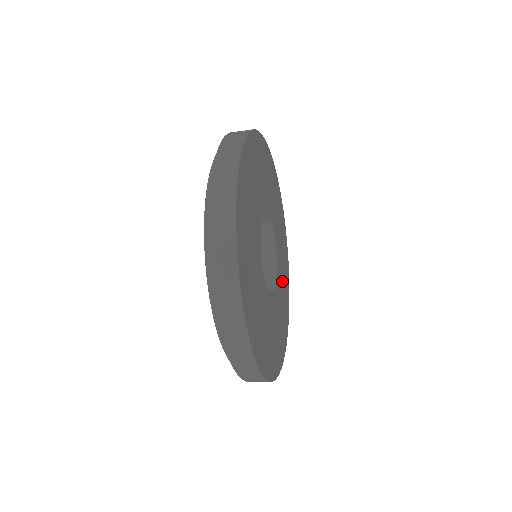
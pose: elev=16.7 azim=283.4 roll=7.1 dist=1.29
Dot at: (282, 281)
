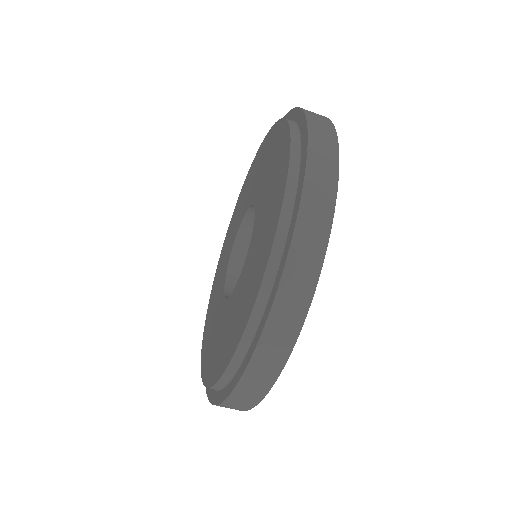
Dot at: occluded
